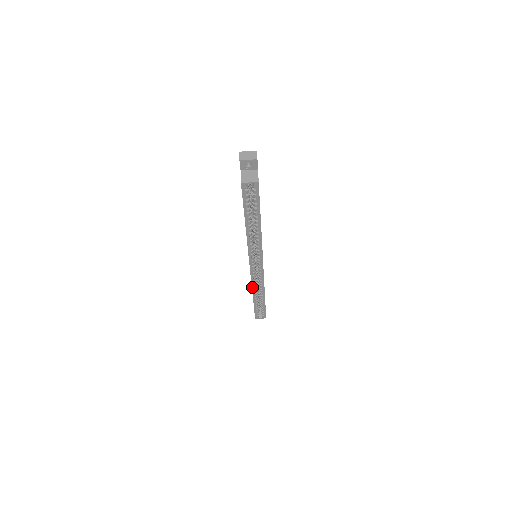
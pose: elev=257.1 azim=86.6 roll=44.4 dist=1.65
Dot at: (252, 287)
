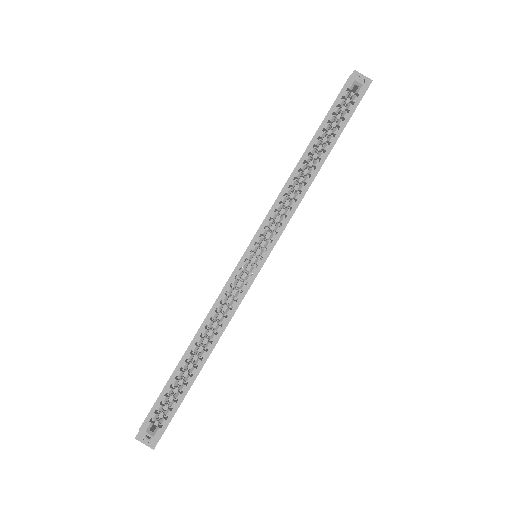
Dot at: (210, 311)
